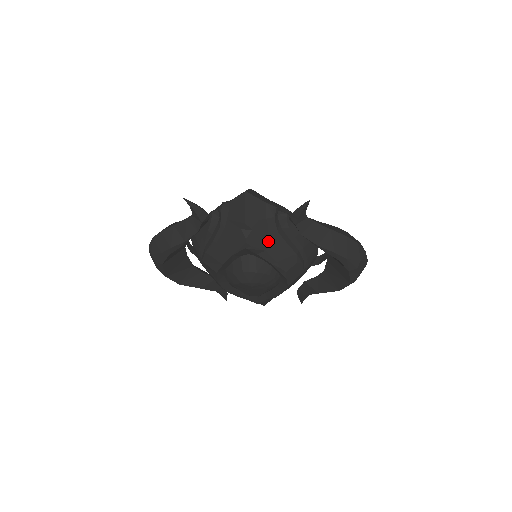
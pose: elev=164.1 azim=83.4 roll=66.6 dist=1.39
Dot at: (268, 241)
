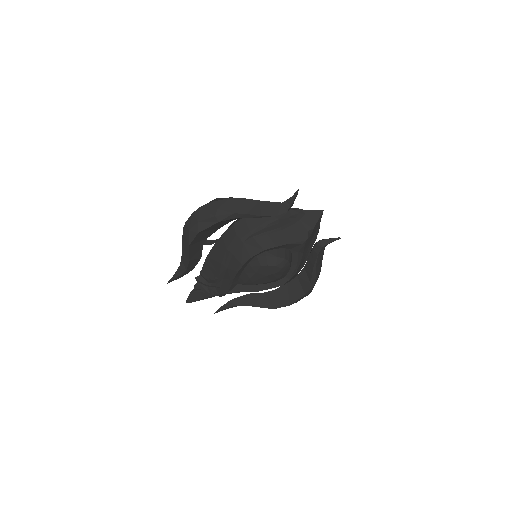
Dot at: (307, 248)
